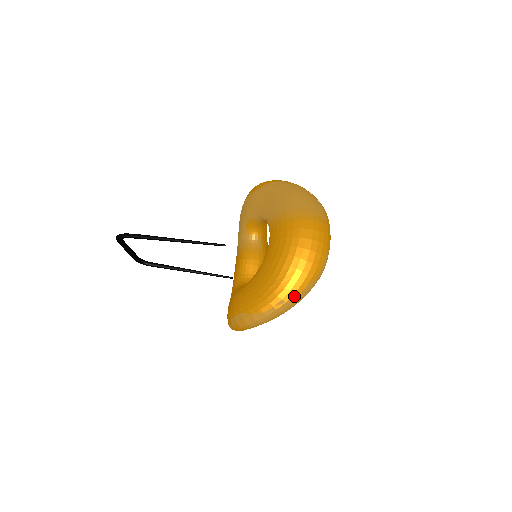
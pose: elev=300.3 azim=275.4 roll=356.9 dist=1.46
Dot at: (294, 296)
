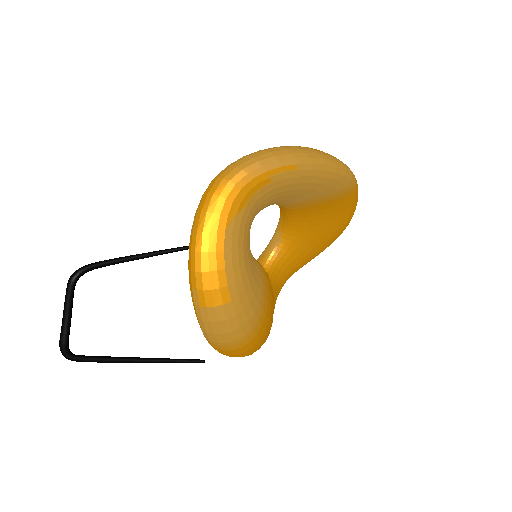
Dot at: (307, 148)
